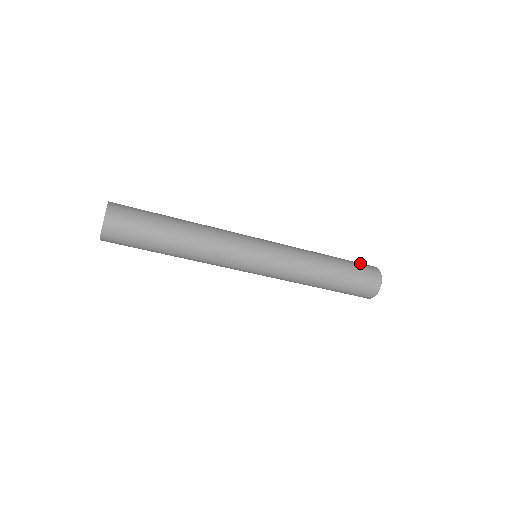
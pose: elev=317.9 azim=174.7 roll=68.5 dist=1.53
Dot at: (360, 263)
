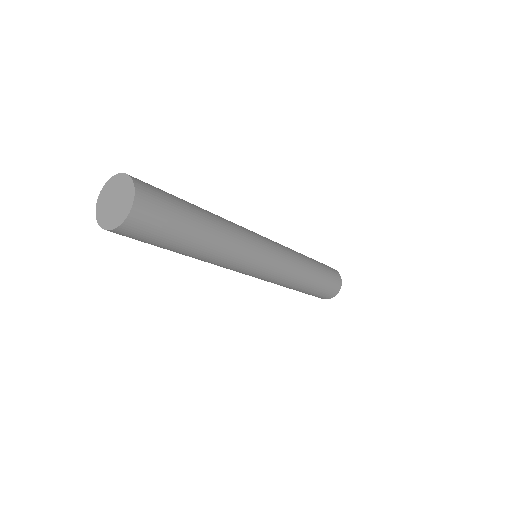
Dot at: (326, 265)
